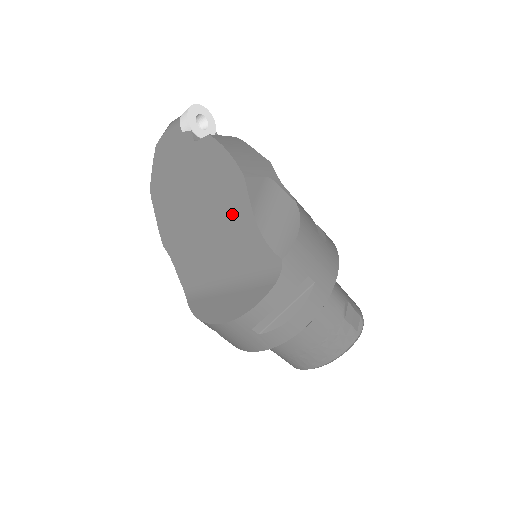
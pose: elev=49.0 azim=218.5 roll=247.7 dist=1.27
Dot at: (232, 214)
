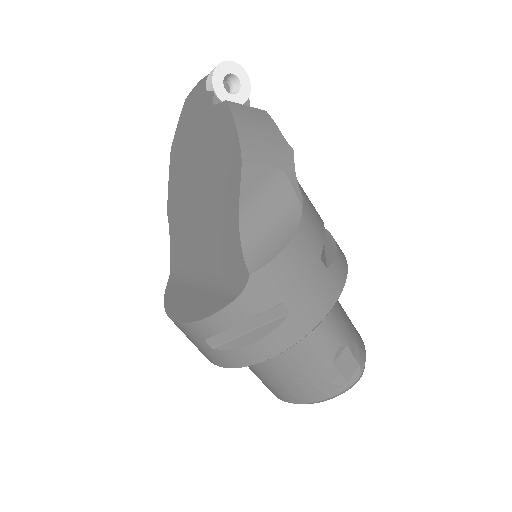
Dot at: (222, 202)
